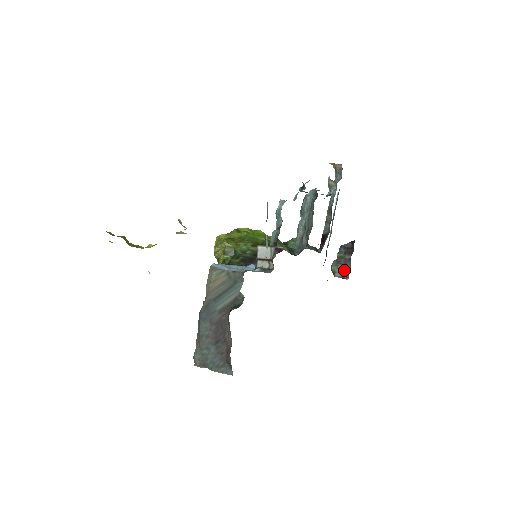
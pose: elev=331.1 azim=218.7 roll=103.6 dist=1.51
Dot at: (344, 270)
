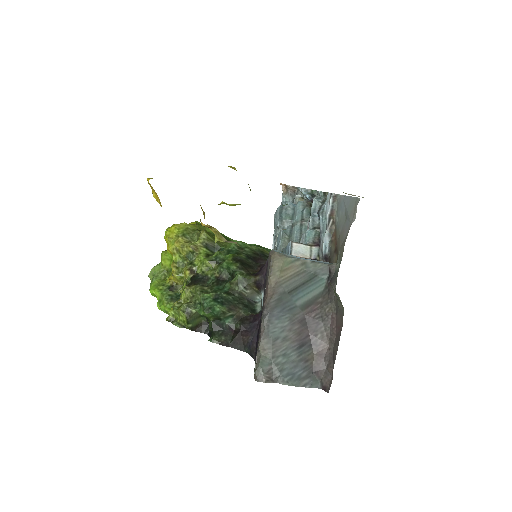
Dot at: occluded
